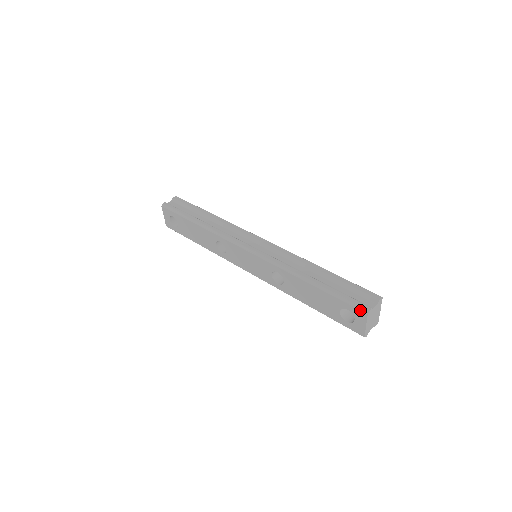
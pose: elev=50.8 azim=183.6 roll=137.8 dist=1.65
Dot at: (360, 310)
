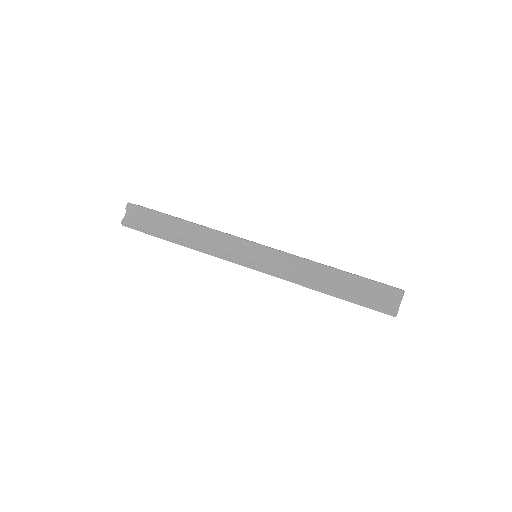
Dot at: occluded
